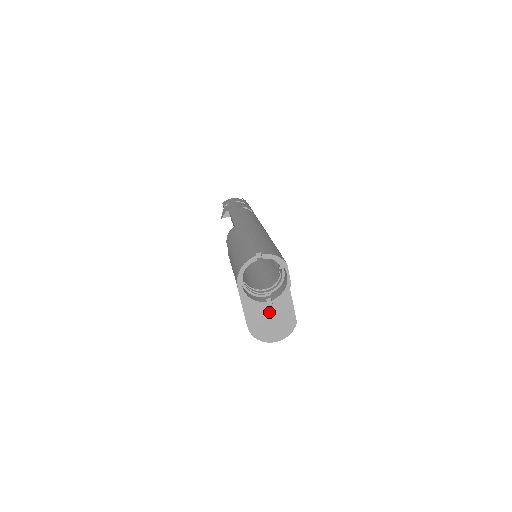
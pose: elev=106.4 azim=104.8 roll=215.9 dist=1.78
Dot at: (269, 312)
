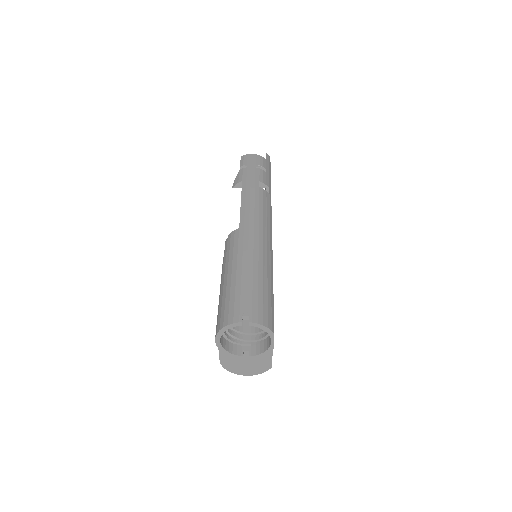
Dot at: (245, 355)
